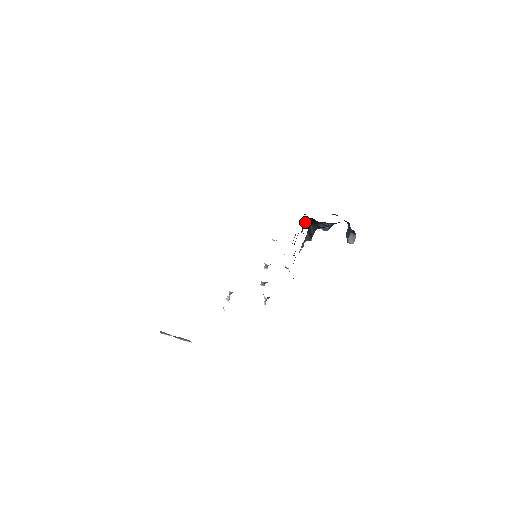
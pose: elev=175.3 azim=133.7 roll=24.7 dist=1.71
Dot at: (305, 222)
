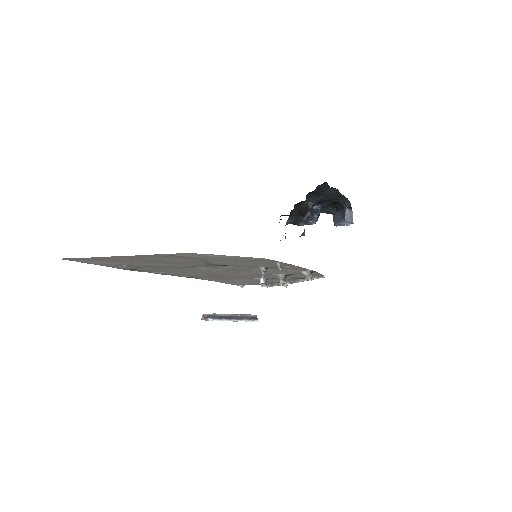
Dot at: (289, 217)
